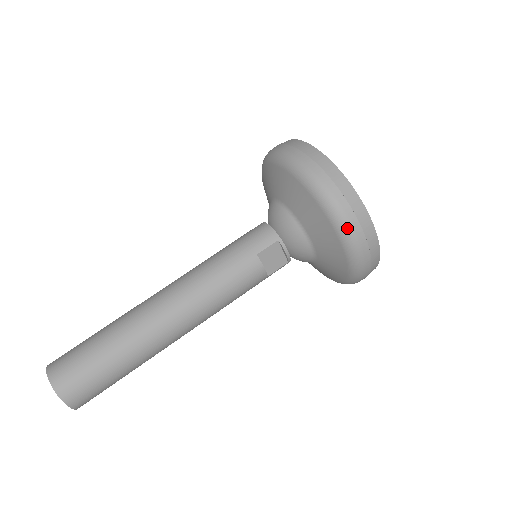
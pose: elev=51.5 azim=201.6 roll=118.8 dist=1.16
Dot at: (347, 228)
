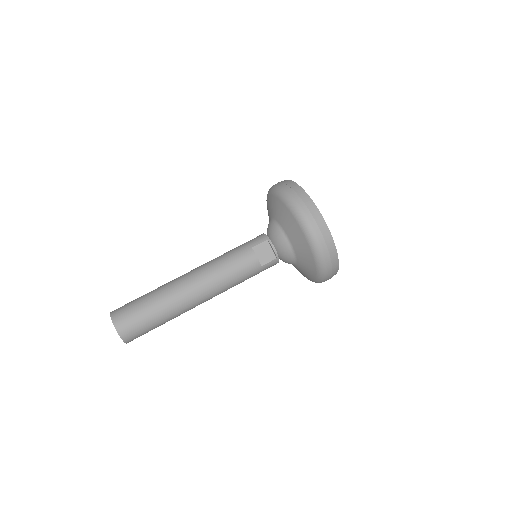
Dot at: (302, 216)
